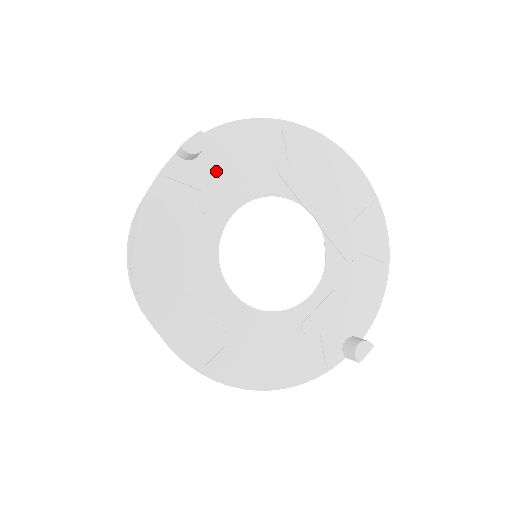
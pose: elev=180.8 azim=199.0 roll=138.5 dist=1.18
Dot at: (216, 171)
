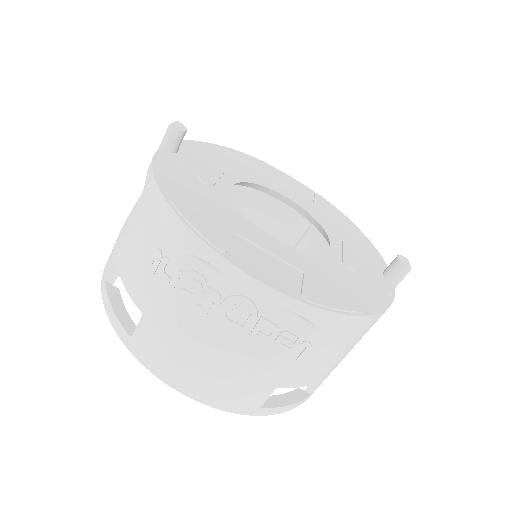
Dot at: (198, 162)
